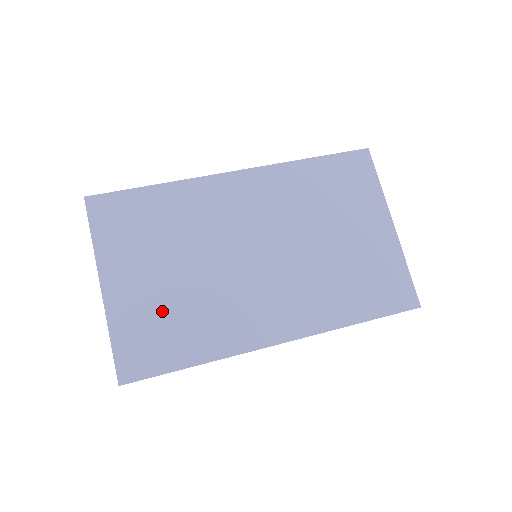
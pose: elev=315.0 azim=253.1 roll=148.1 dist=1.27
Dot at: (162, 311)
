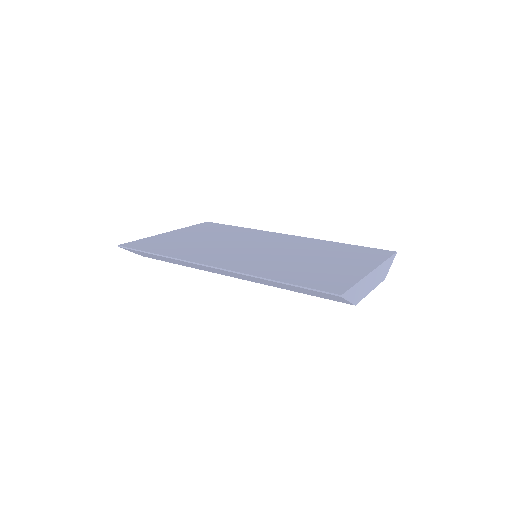
Dot at: (177, 242)
